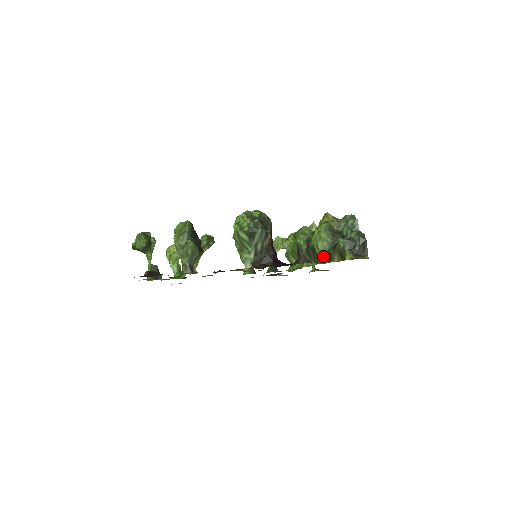
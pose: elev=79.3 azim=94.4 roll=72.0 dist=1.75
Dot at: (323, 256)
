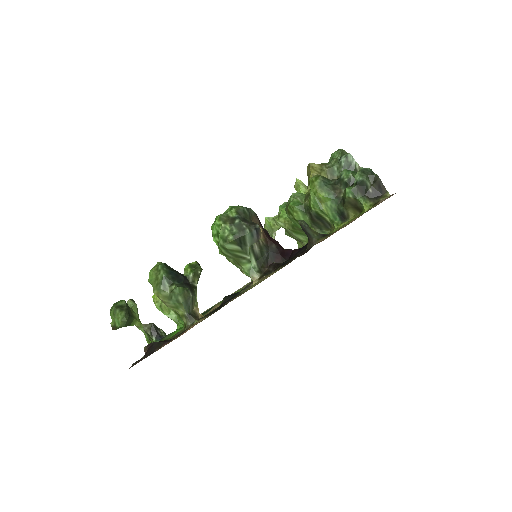
Dot at: (334, 219)
